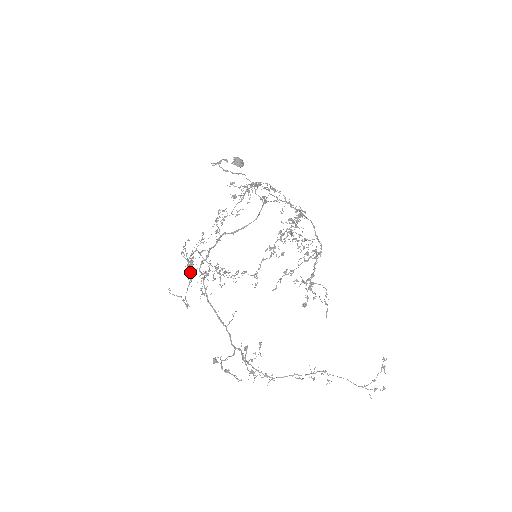
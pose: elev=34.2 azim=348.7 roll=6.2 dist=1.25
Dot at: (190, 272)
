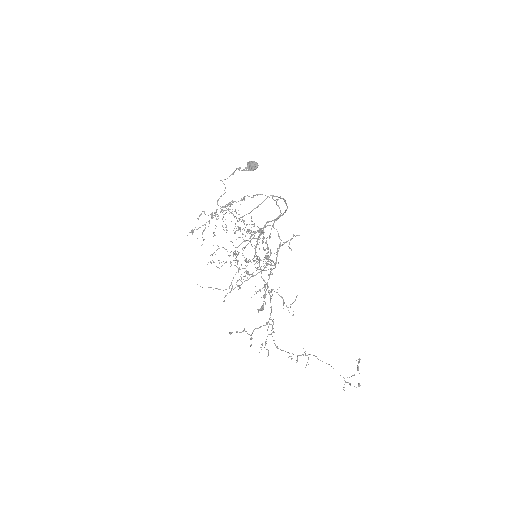
Dot at: occluded
